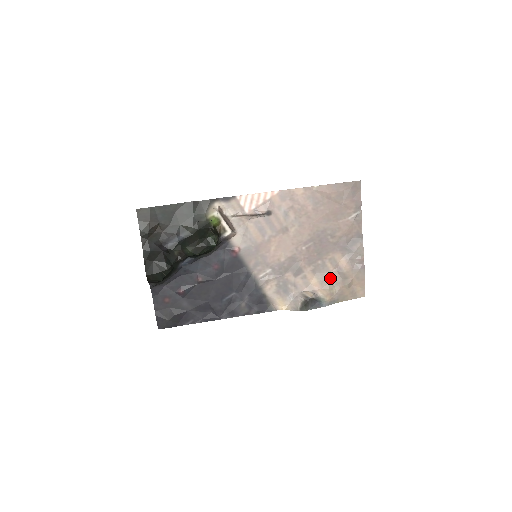
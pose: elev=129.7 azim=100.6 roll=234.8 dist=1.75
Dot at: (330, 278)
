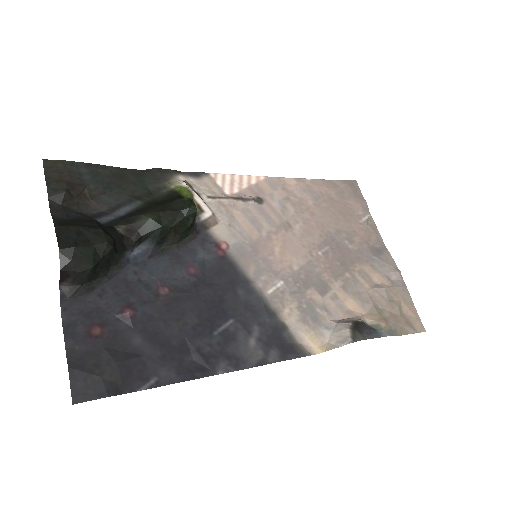
Dot at: (370, 299)
